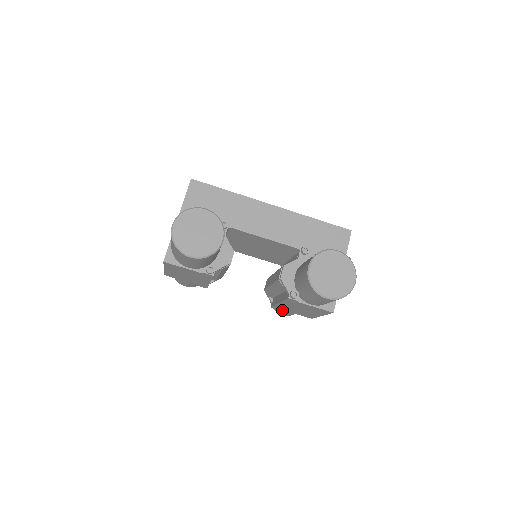
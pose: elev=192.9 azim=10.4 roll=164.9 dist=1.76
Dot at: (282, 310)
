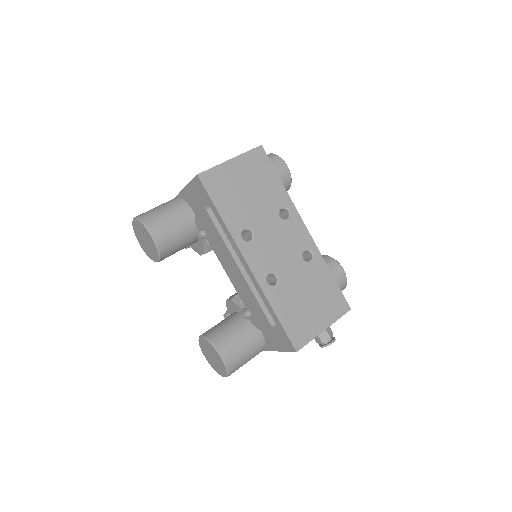
Dot at: occluded
